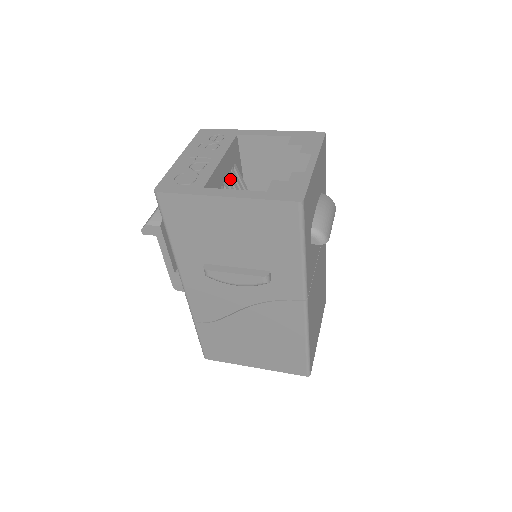
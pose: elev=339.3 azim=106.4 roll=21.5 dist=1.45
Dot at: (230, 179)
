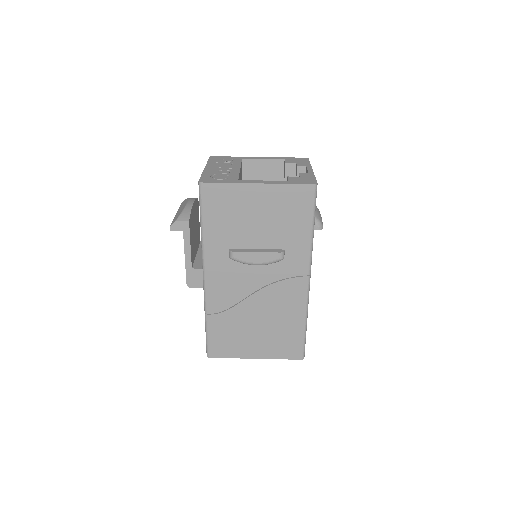
Dot at: occluded
